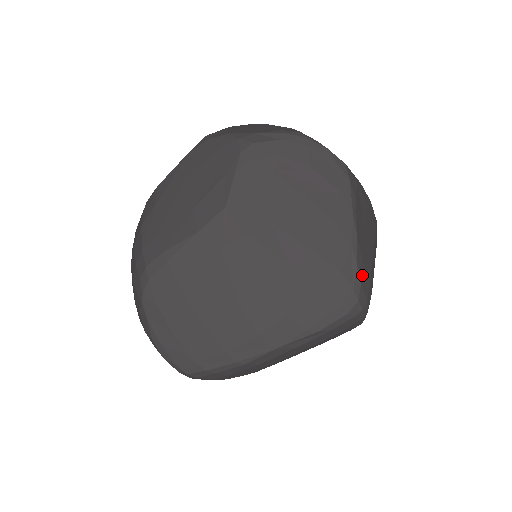
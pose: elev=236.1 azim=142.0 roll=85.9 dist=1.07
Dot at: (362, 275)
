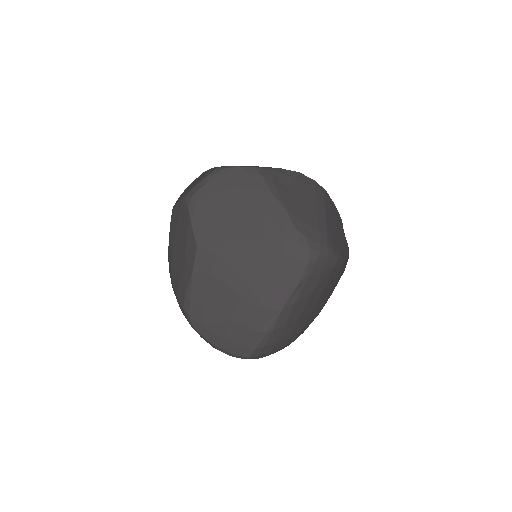
Dot at: (305, 231)
